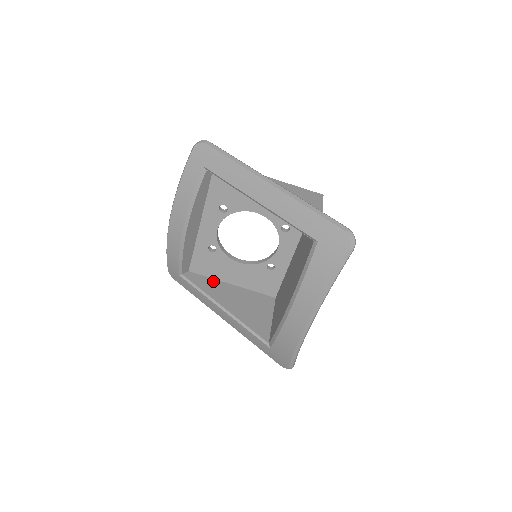
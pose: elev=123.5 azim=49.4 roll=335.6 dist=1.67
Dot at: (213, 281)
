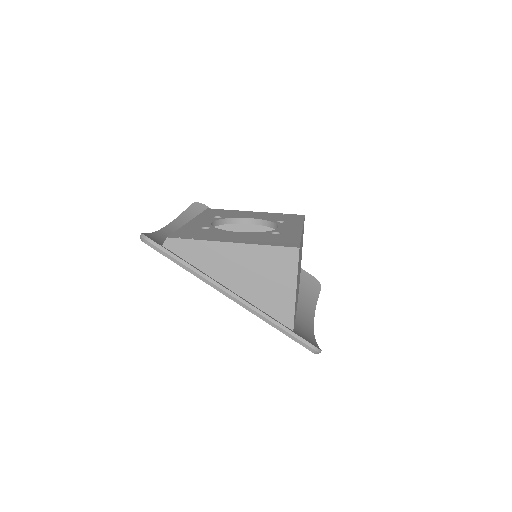
Dot at: occluded
